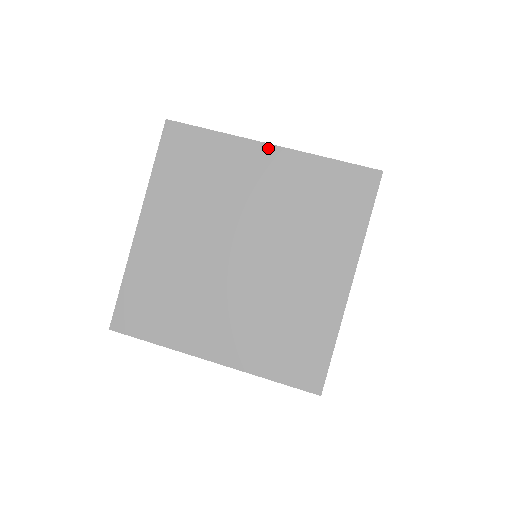
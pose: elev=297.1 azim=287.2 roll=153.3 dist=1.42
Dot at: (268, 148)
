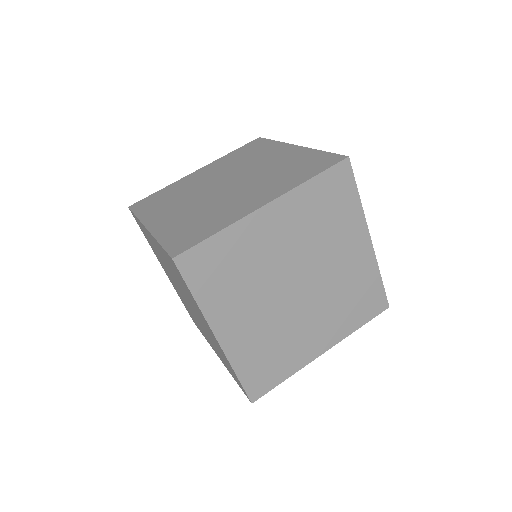
Dot at: (294, 147)
